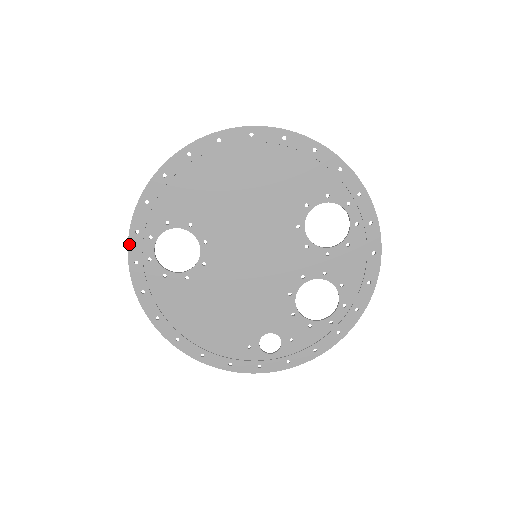
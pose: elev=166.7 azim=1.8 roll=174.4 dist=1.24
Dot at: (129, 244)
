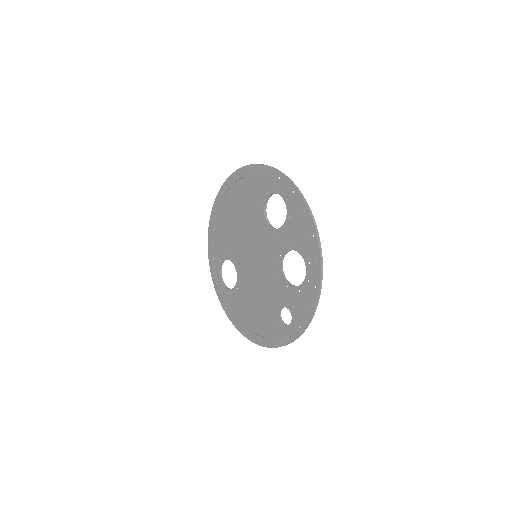
Dot at: (213, 282)
